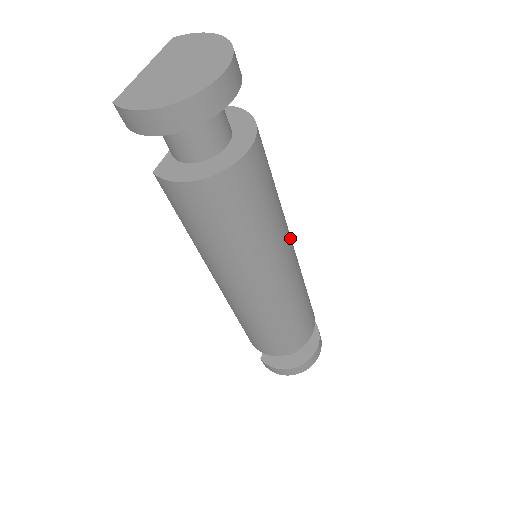
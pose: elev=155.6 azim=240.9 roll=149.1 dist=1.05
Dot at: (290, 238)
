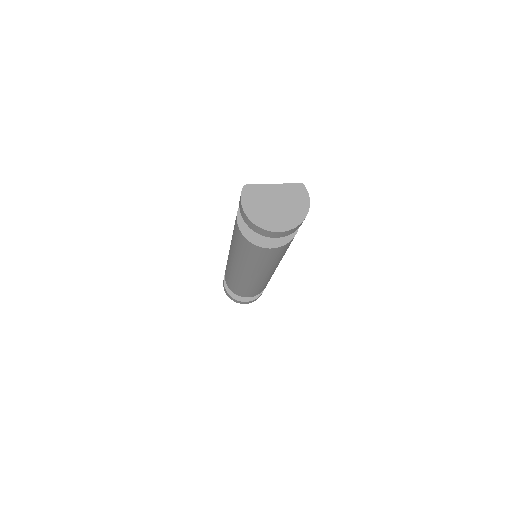
Dot at: (271, 271)
